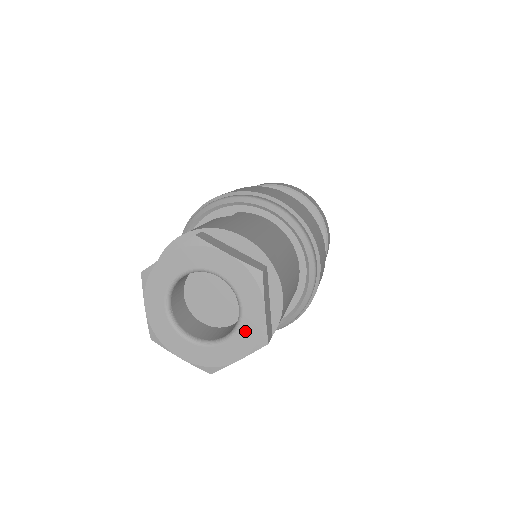
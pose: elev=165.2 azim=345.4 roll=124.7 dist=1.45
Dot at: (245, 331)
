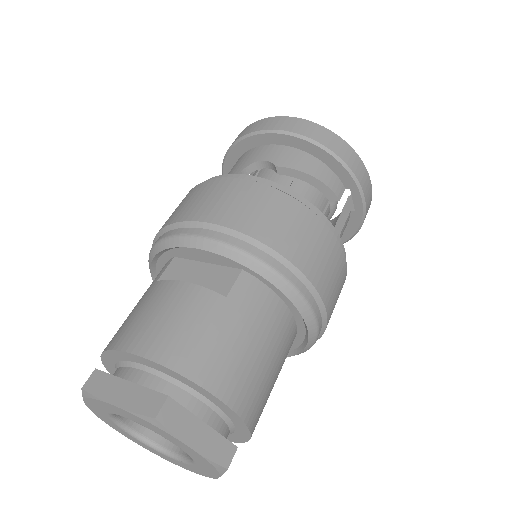
Dot at: (193, 468)
